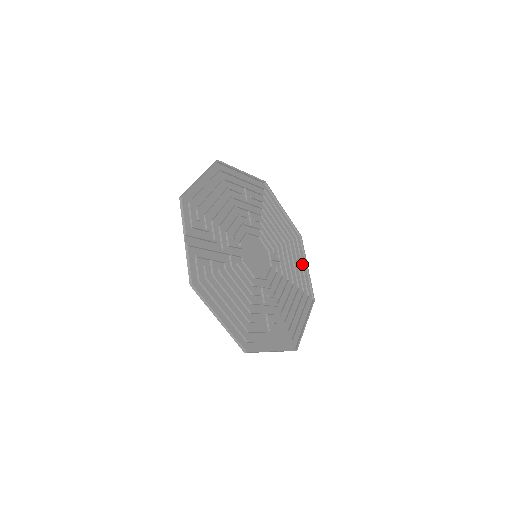
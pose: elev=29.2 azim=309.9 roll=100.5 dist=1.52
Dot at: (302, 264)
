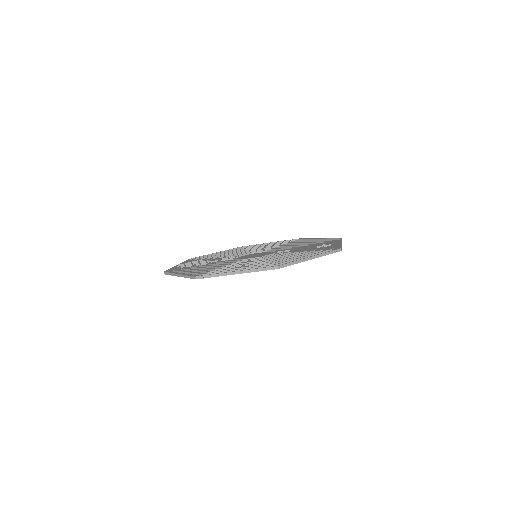
Dot at: occluded
